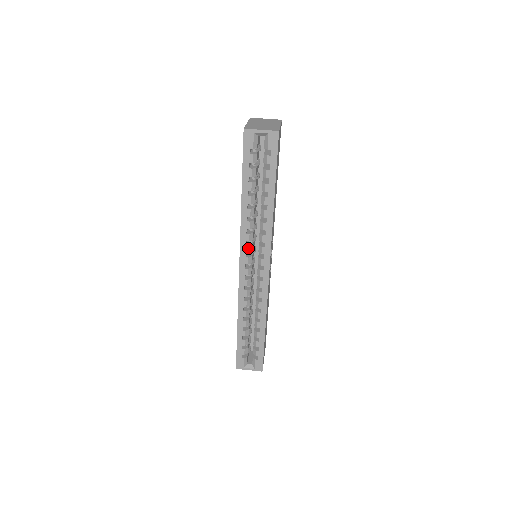
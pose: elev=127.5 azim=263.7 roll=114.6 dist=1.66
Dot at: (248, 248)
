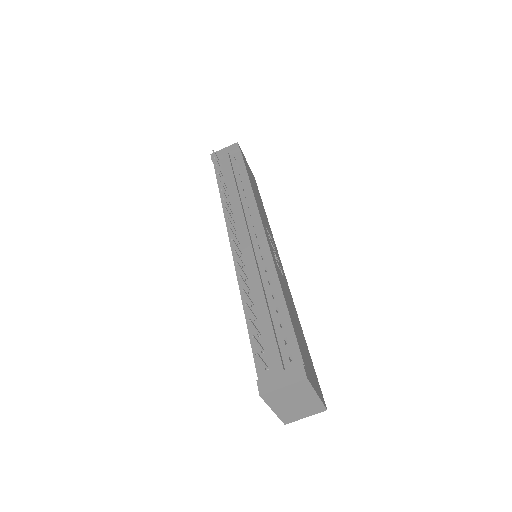
Dot at: occluded
